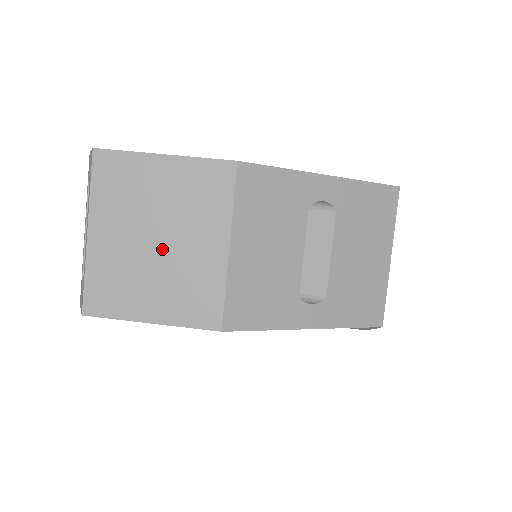
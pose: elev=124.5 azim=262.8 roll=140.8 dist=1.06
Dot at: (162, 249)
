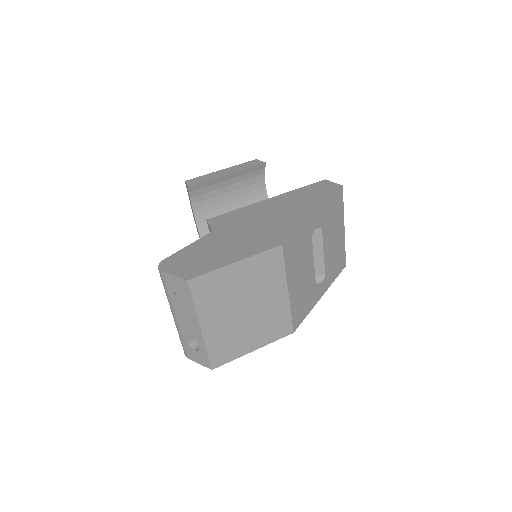
Dot at: (250, 312)
